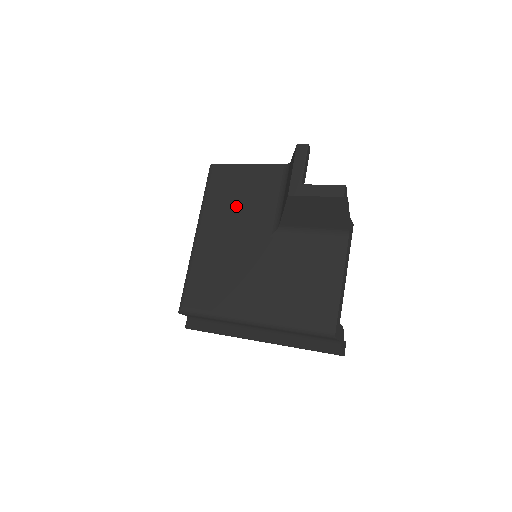
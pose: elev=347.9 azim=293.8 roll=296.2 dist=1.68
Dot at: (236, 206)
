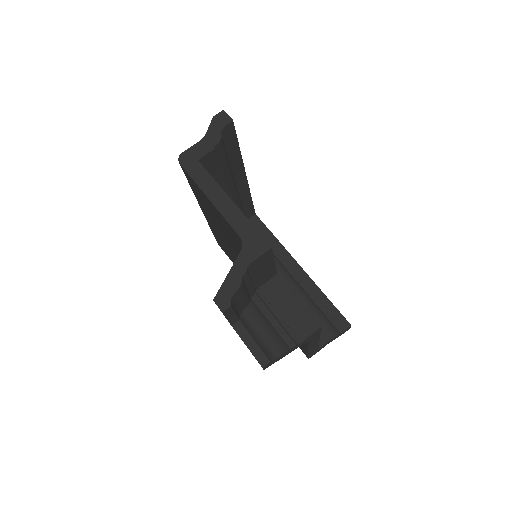
Dot at: (218, 224)
